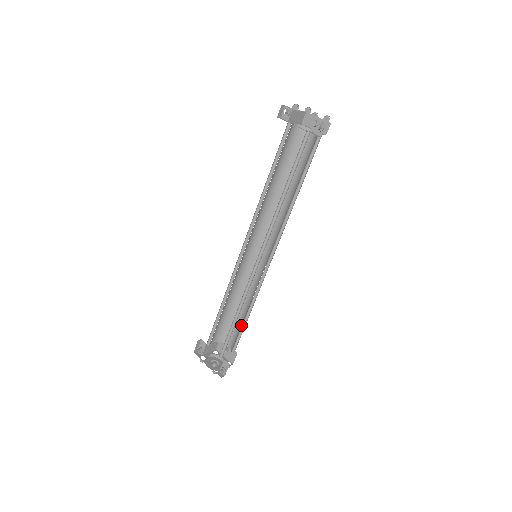
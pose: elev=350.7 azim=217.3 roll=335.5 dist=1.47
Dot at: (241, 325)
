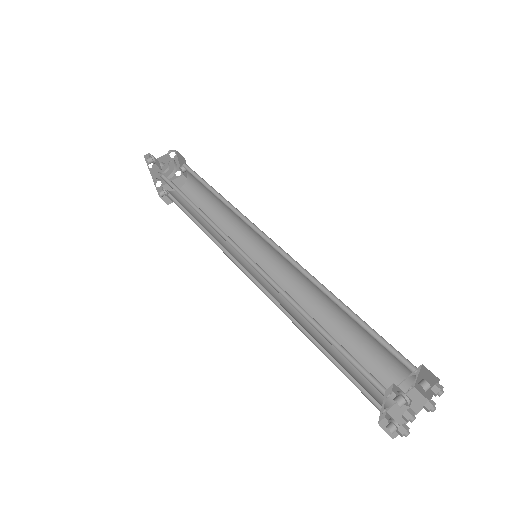
Dot at: (207, 201)
